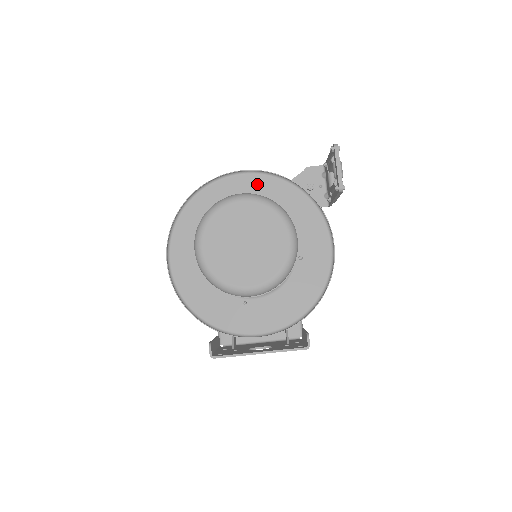
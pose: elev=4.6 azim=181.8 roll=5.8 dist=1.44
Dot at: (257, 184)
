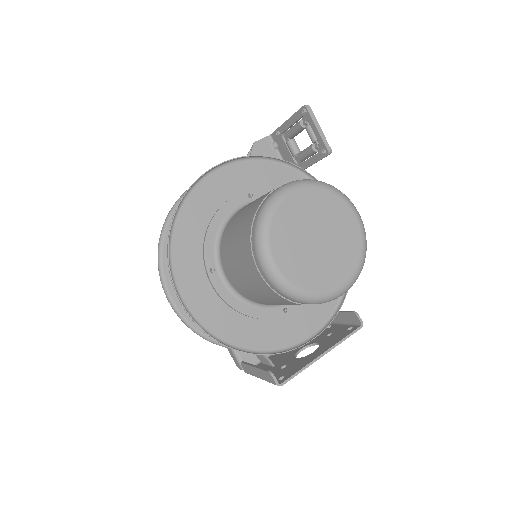
Dot at: (241, 174)
